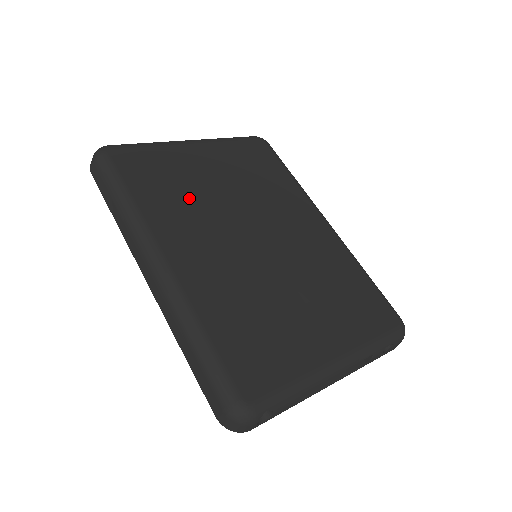
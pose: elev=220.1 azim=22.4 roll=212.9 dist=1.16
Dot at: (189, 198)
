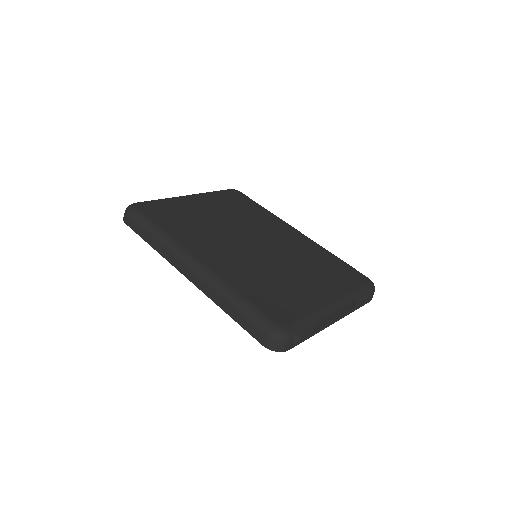
Dot at: (200, 225)
